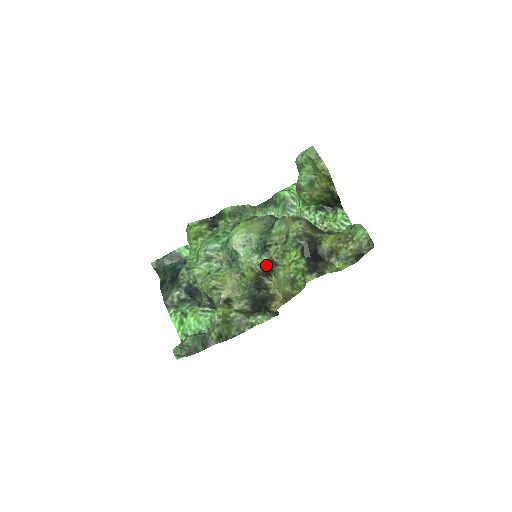
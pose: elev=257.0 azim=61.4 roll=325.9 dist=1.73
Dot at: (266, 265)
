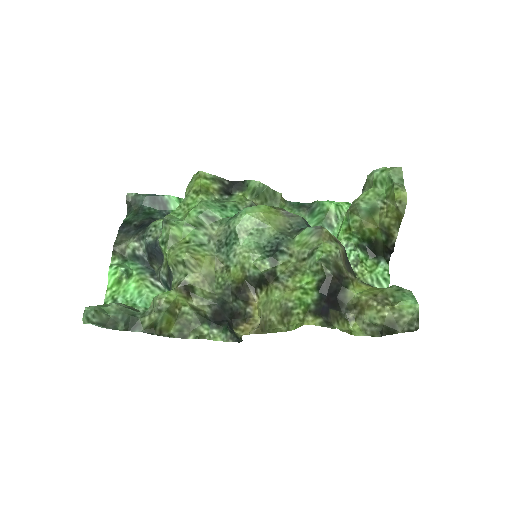
Dot at: (264, 273)
